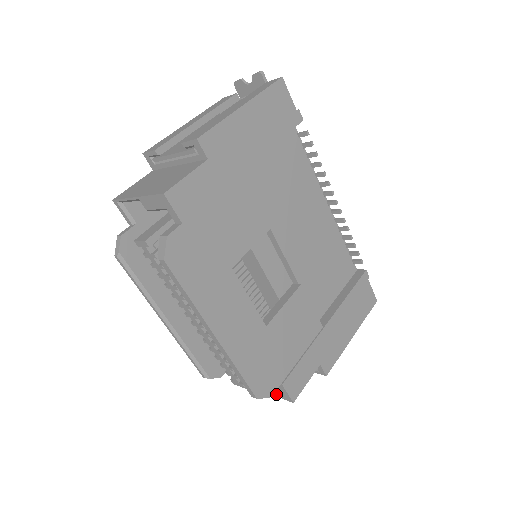
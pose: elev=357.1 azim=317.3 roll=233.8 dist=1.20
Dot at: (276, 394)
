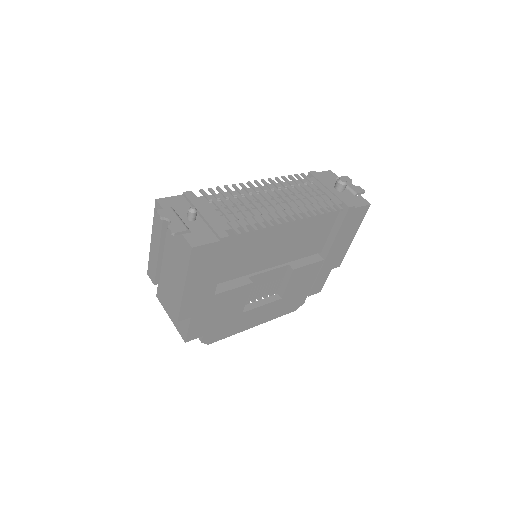
Dot at: occluded
